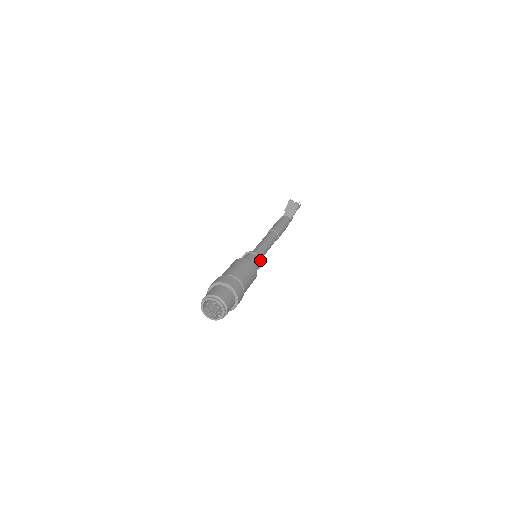
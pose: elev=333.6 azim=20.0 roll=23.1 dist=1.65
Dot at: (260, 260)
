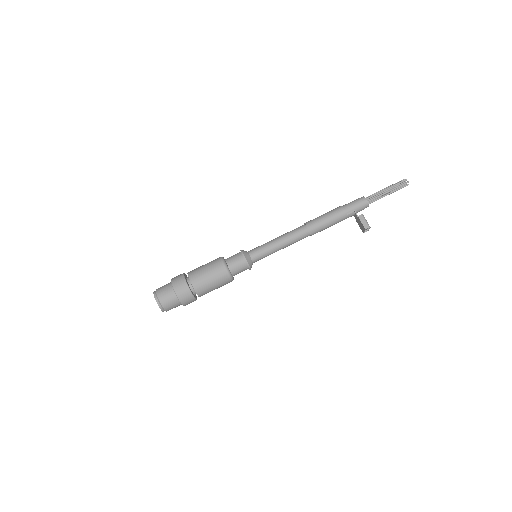
Dot at: occluded
